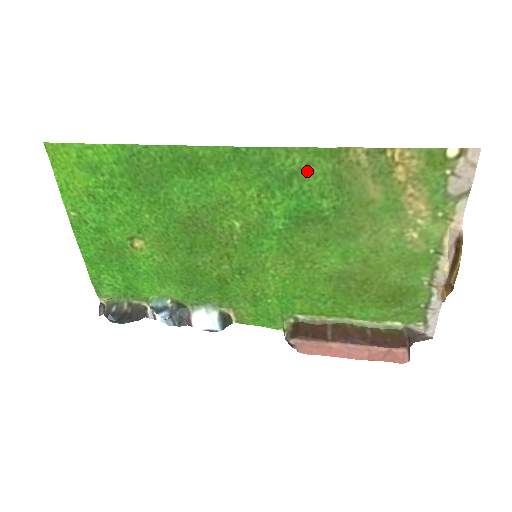
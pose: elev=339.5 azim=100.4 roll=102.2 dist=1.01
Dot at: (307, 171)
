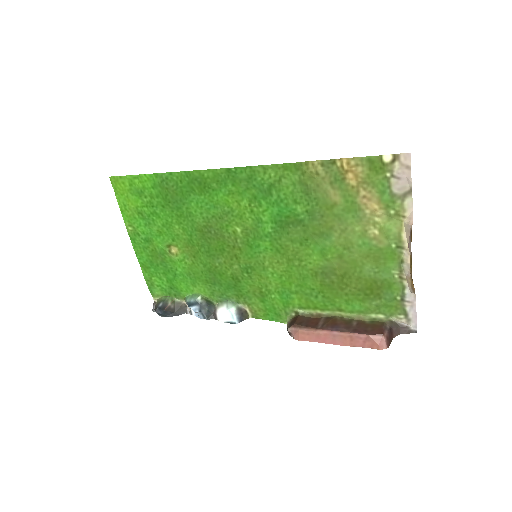
Dot at: (281, 183)
